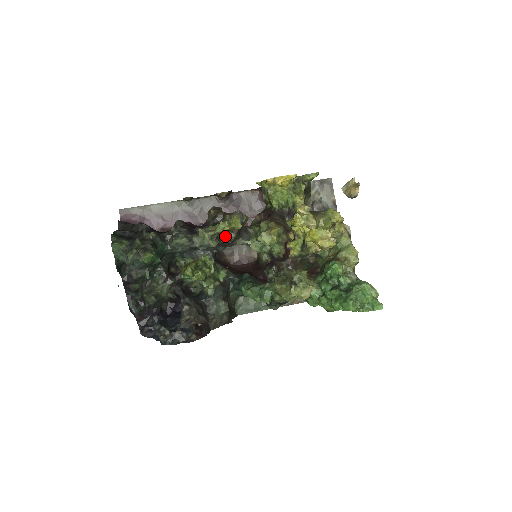
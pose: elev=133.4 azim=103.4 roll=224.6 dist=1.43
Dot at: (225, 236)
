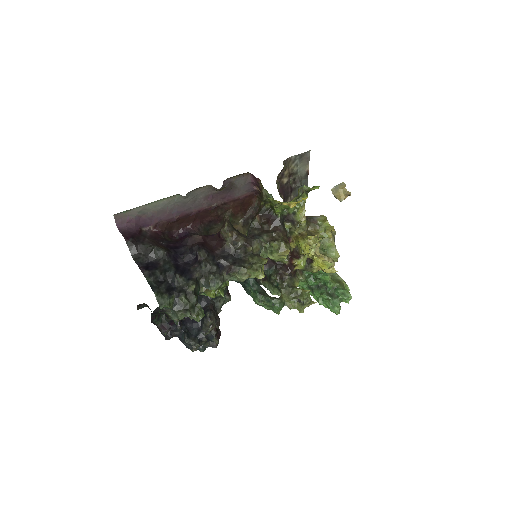
Dot at: occluded
